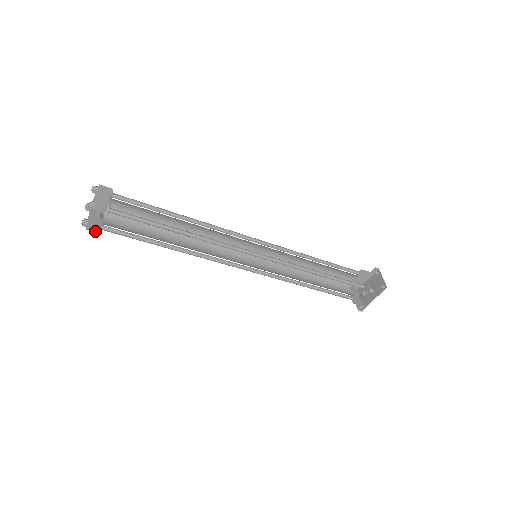
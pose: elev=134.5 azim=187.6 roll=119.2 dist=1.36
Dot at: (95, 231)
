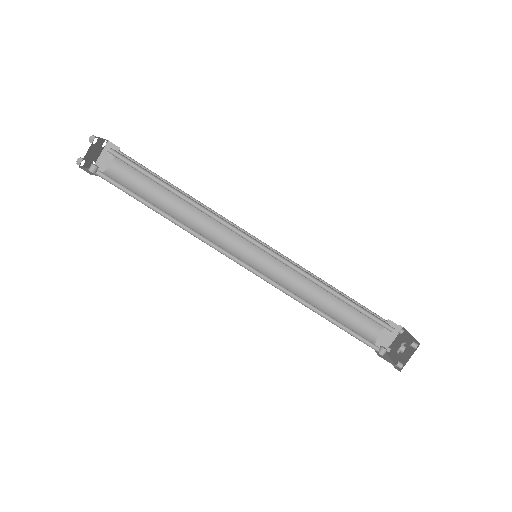
Dot at: occluded
